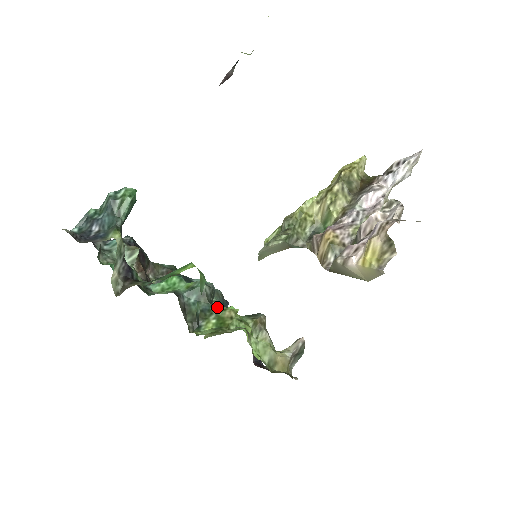
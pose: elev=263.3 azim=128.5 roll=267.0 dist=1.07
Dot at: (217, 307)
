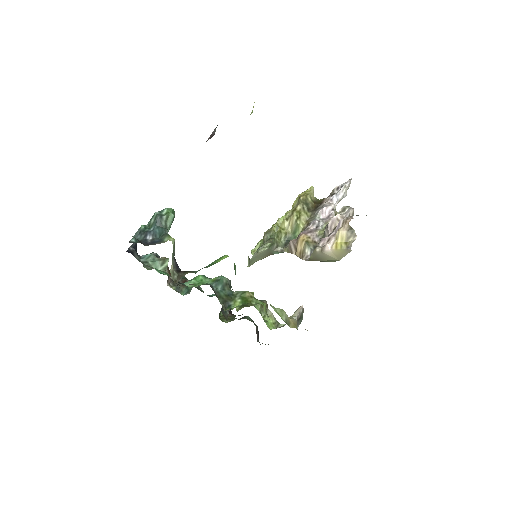
Dot at: (238, 292)
